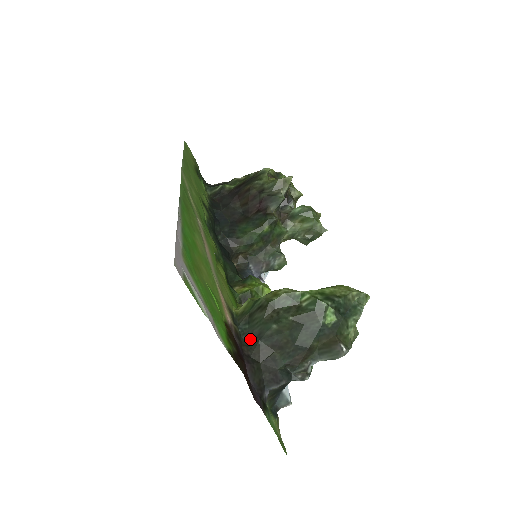
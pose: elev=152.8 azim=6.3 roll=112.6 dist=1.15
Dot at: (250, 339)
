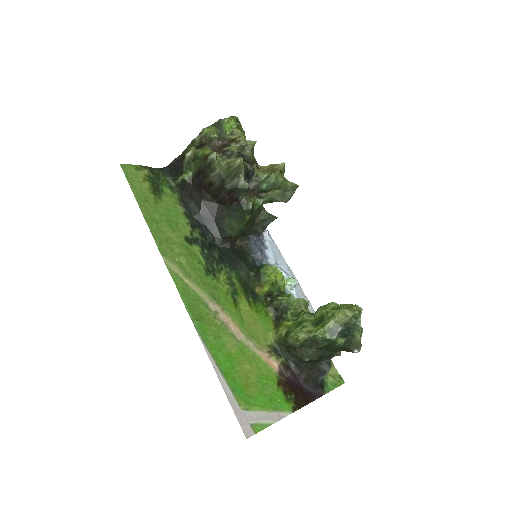
Dot at: (294, 362)
